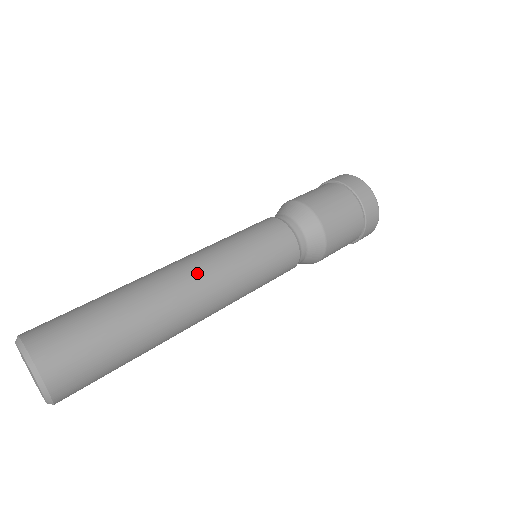
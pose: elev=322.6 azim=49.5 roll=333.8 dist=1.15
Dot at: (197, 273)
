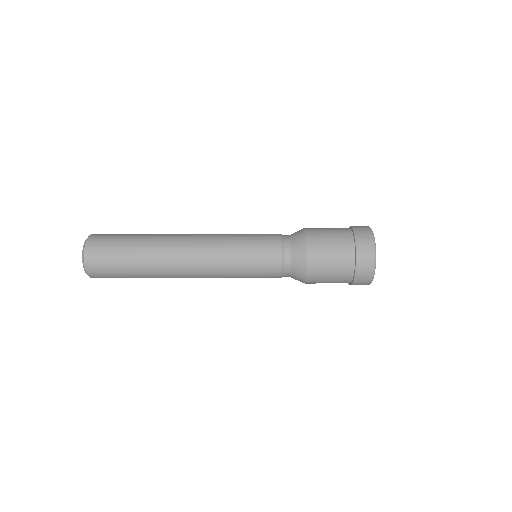
Dot at: occluded
